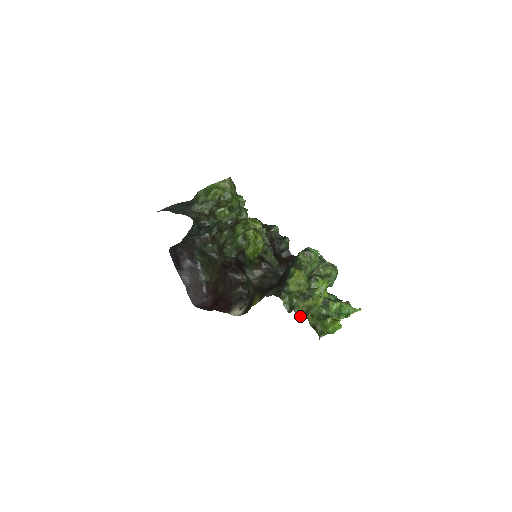
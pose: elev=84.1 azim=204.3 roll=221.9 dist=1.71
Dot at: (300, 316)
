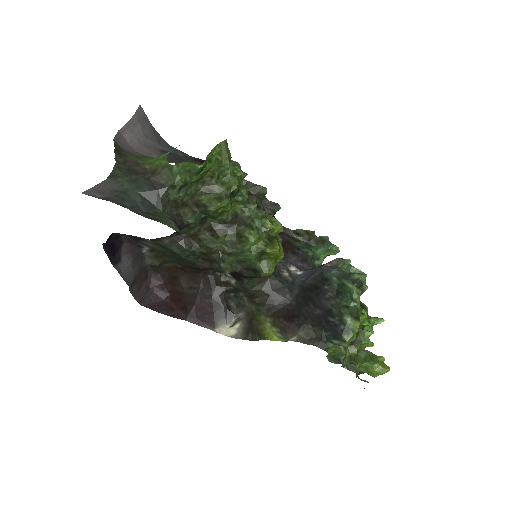
Dot at: (348, 369)
